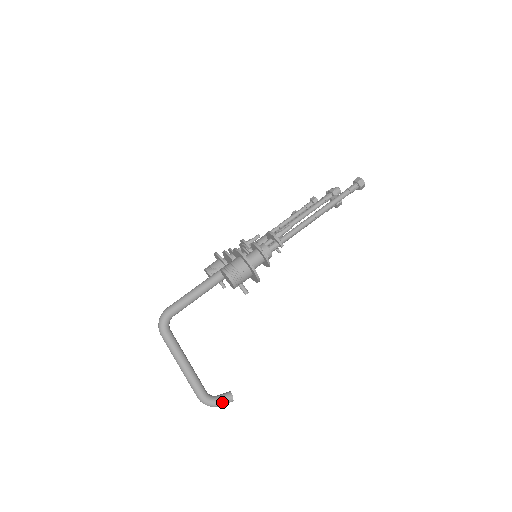
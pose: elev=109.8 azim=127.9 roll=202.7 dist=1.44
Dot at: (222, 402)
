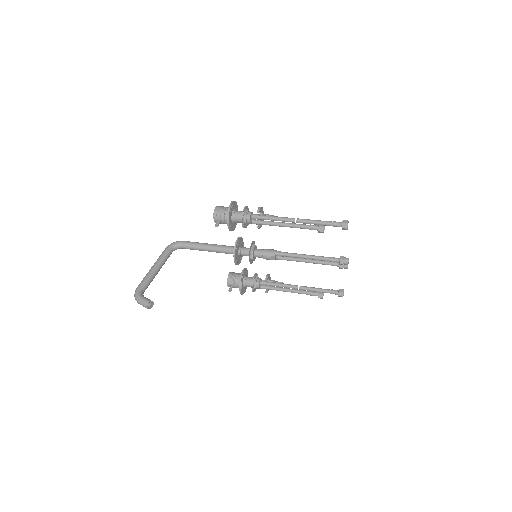
Dot at: (142, 299)
